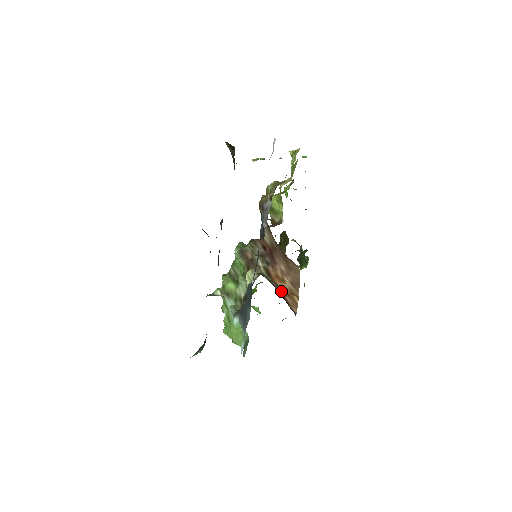
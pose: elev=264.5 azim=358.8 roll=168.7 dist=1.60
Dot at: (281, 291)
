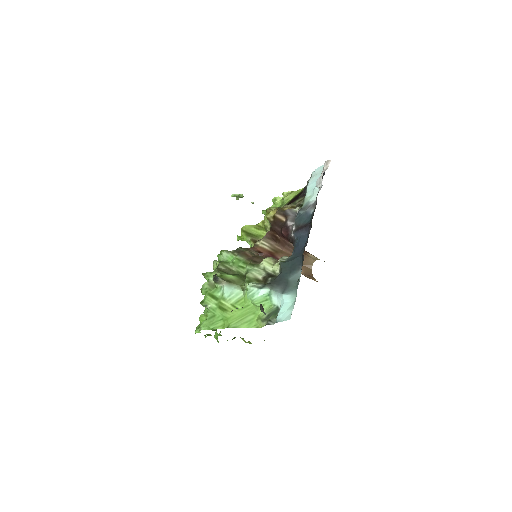
Dot at: occluded
